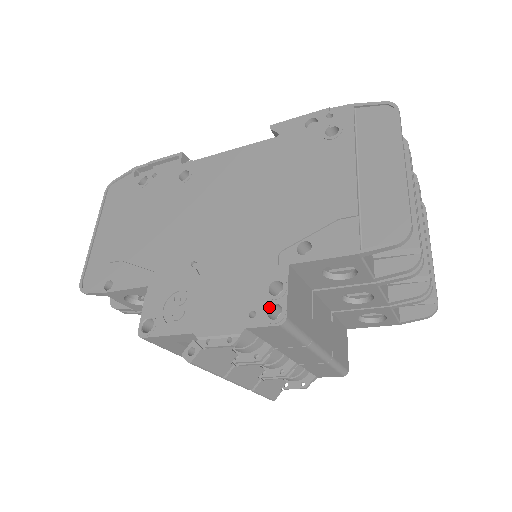
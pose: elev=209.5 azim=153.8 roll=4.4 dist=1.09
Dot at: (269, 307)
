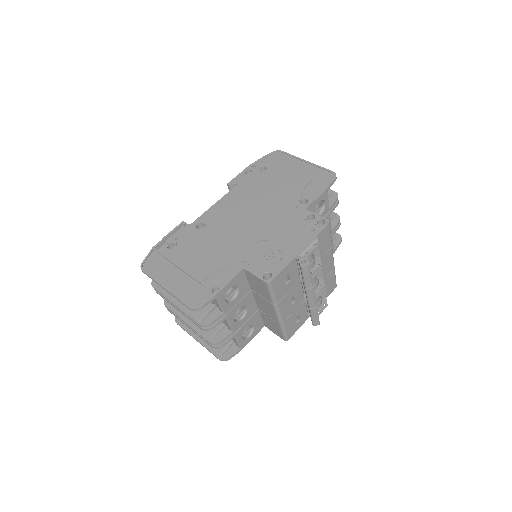
Dot at: (317, 223)
